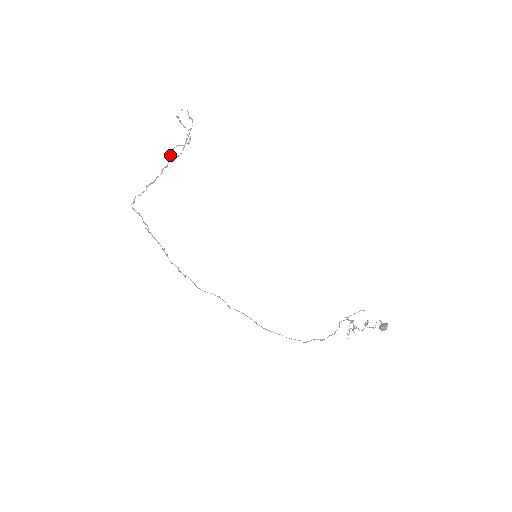
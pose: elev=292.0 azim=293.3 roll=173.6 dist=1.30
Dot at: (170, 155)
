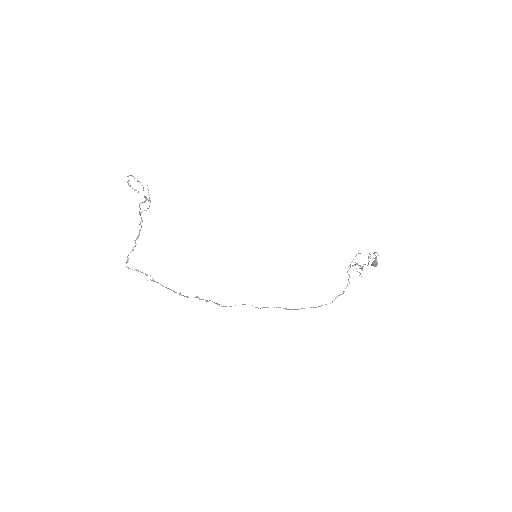
Dot at: (139, 211)
